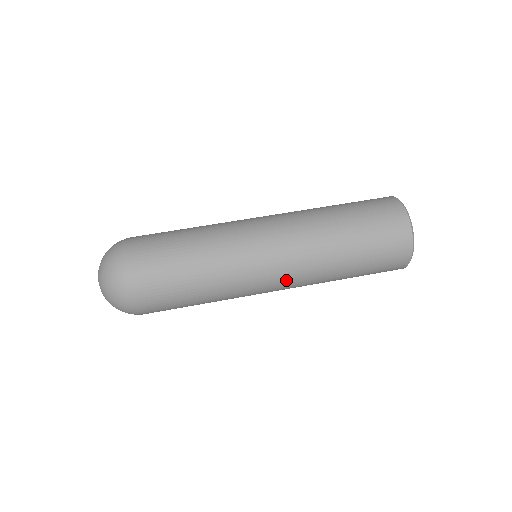
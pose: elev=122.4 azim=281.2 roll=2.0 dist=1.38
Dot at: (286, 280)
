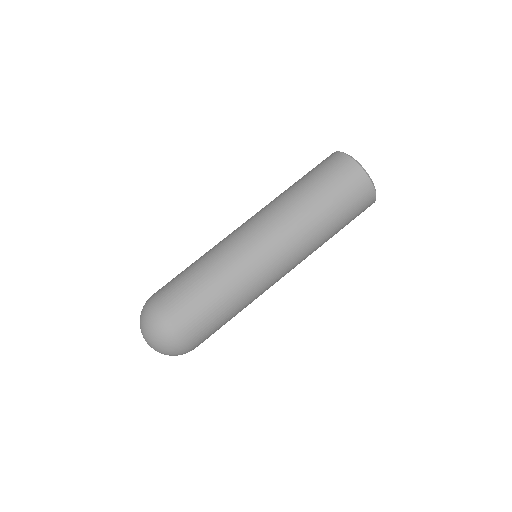
Dot at: (281, 248)
